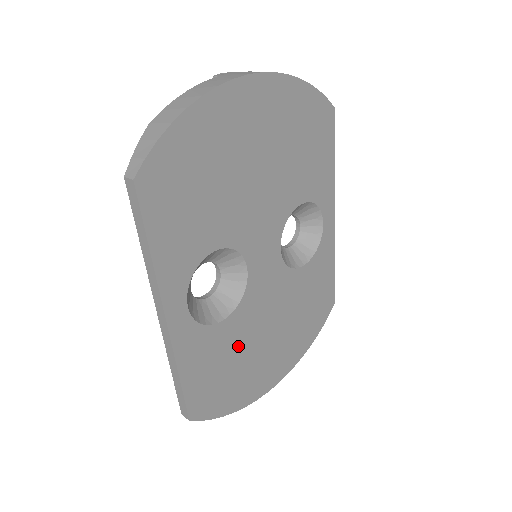
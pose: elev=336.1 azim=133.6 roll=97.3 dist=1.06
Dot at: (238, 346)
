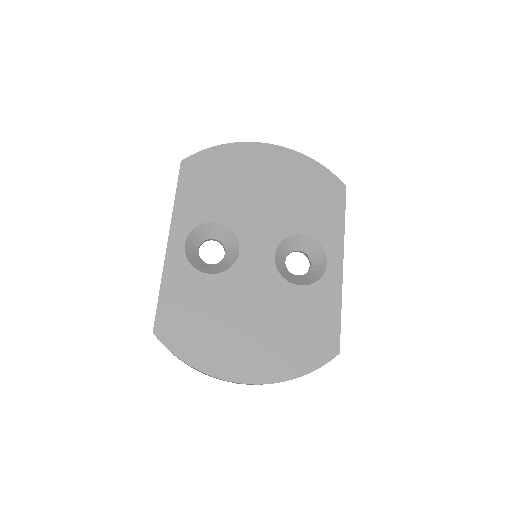
Dot at: (214, 306)
